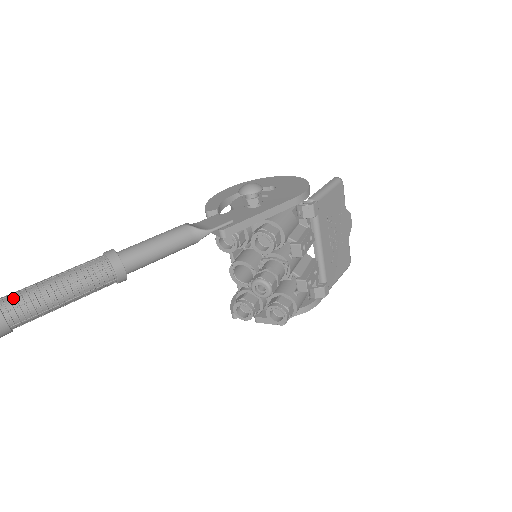
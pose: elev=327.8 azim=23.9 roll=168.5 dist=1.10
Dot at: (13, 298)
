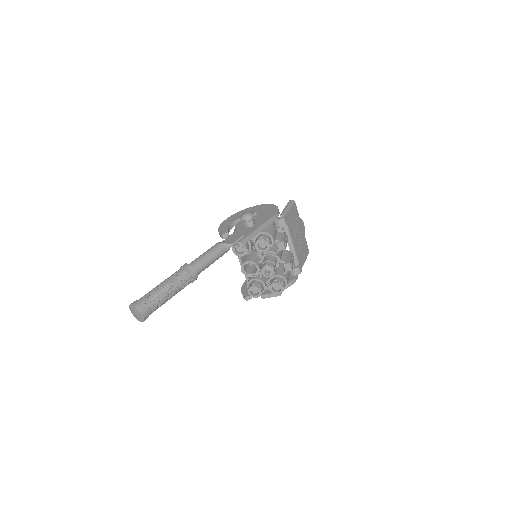
Dot at: (146, 298)
